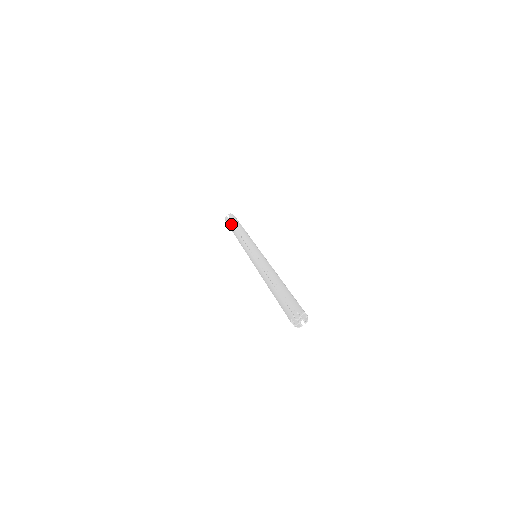
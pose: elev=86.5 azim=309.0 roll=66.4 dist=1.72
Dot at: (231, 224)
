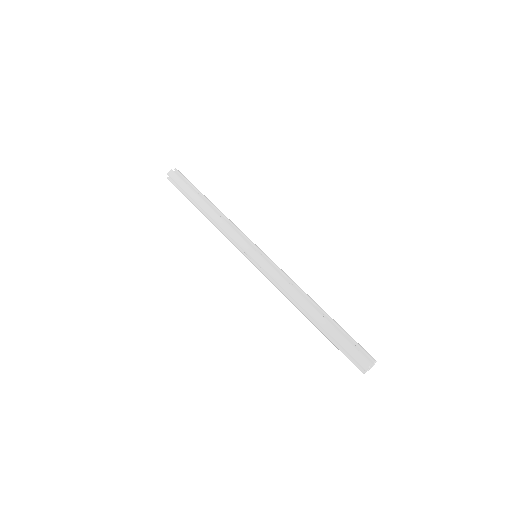
Dot at: occluded
